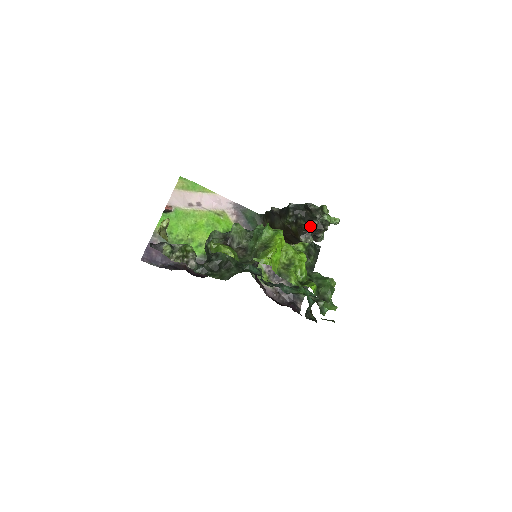
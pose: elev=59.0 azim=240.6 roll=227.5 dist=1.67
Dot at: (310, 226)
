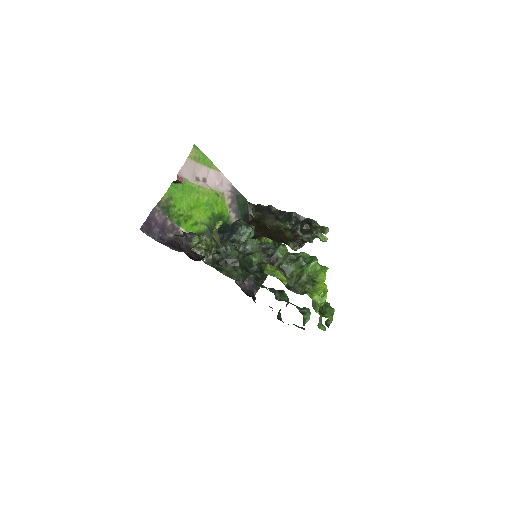
Dot at: (303, 238)
